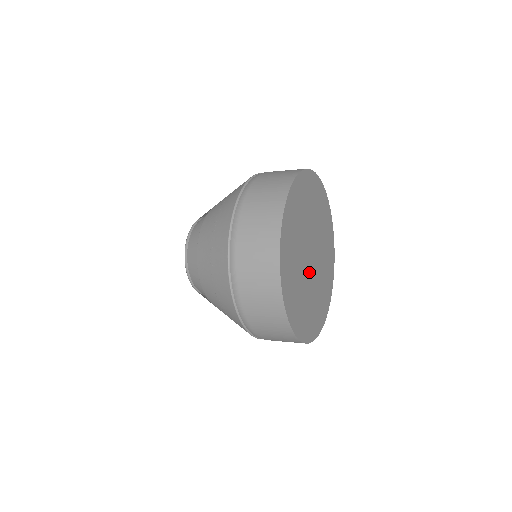
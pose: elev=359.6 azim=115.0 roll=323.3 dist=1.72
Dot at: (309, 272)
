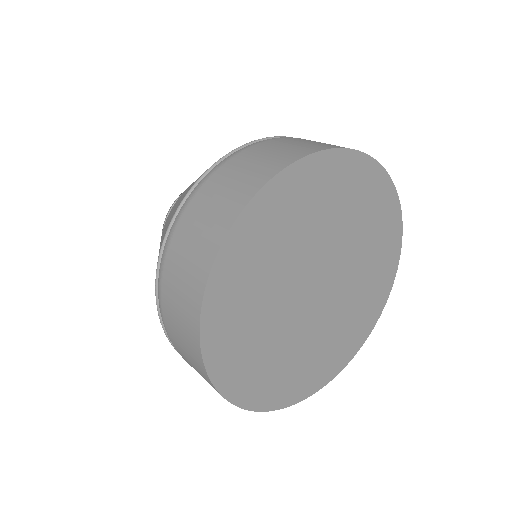
Dot at: (321, 309)
